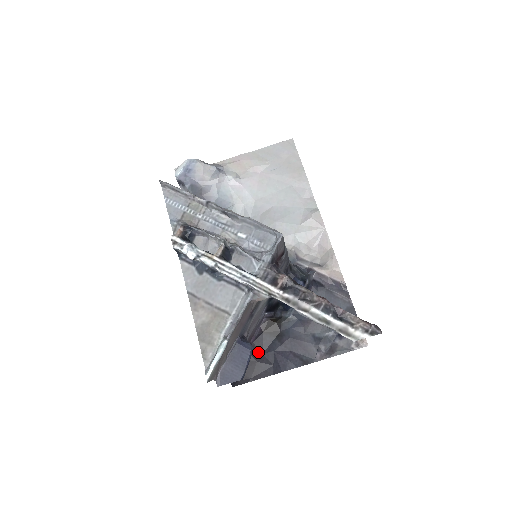
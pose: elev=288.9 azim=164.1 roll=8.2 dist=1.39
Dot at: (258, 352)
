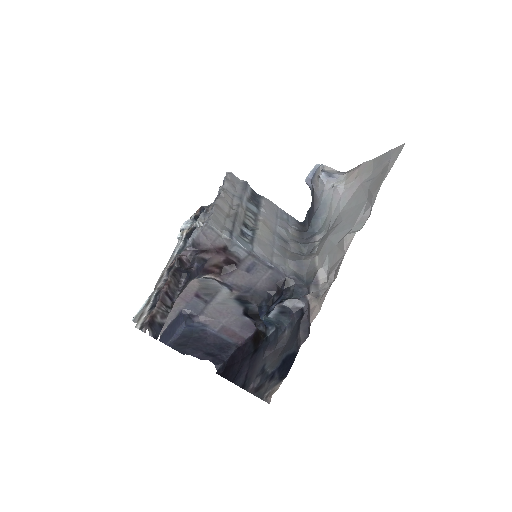
Dot at: (240, 356)
